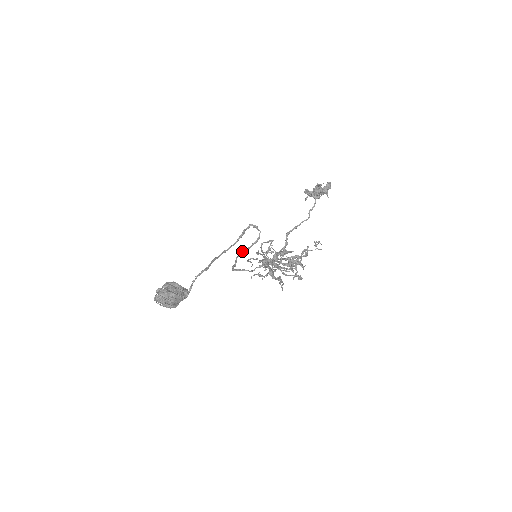
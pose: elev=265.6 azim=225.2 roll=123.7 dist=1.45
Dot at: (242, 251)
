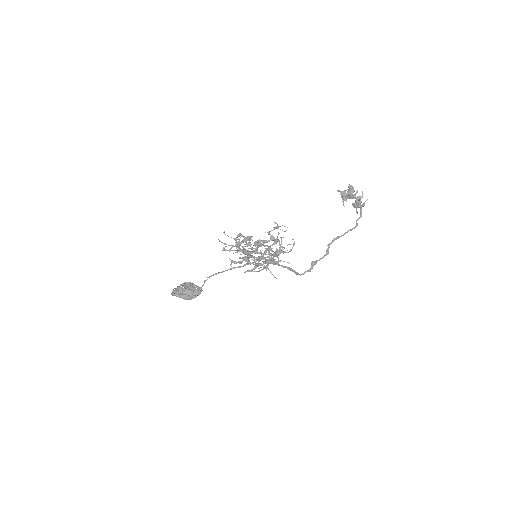
Dot at: occluded
